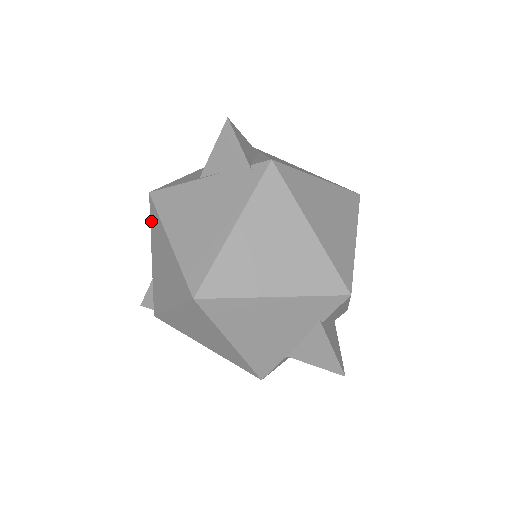
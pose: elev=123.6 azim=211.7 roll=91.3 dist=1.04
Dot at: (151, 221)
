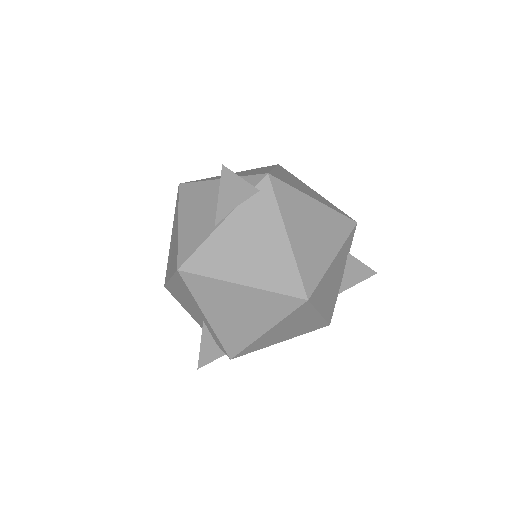
Dot at: (193, 290)
